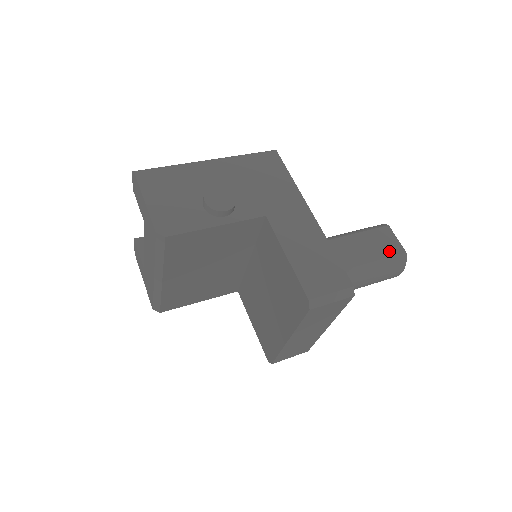
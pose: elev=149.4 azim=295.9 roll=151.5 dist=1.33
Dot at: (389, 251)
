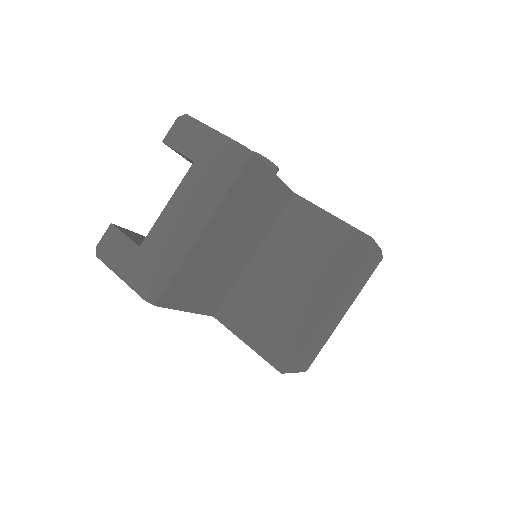
Dot at: occluded
